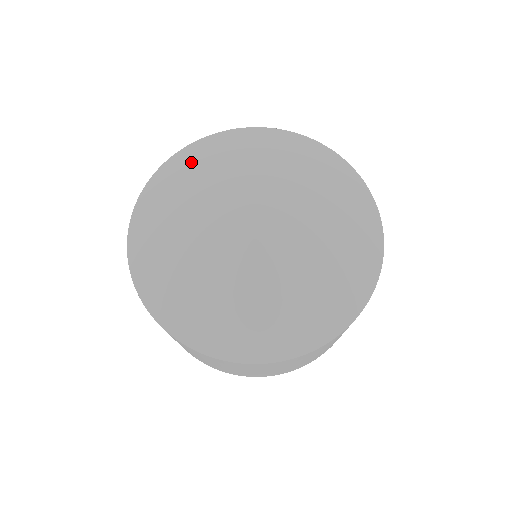
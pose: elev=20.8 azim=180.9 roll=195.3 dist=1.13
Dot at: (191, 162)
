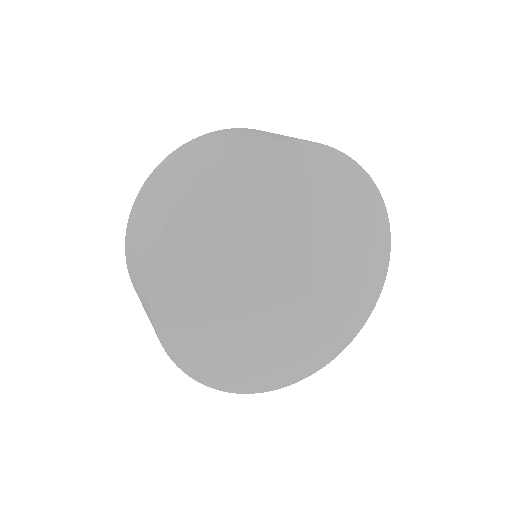
Dot at: (241, 189)
